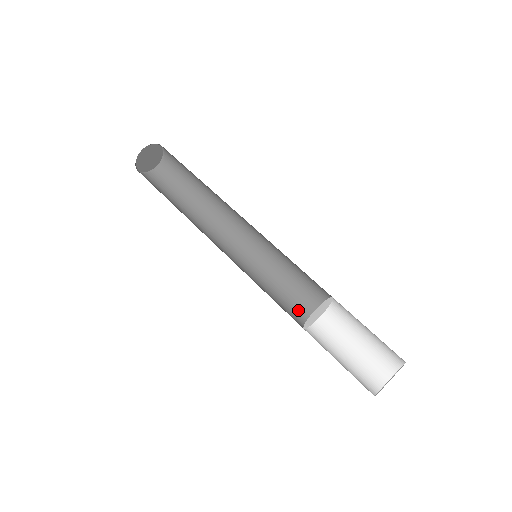
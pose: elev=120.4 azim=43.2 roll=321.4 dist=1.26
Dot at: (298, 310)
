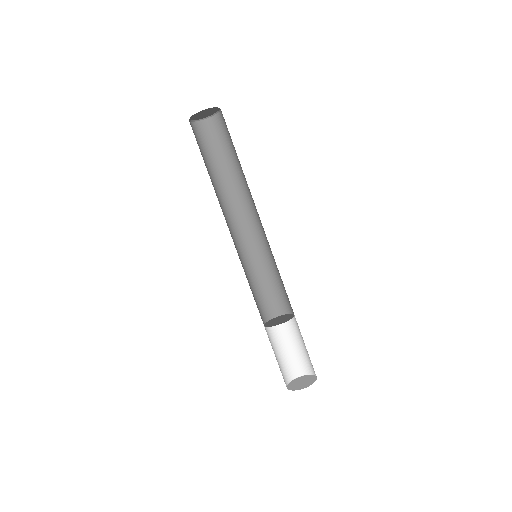
Dot at: (272, 303)
